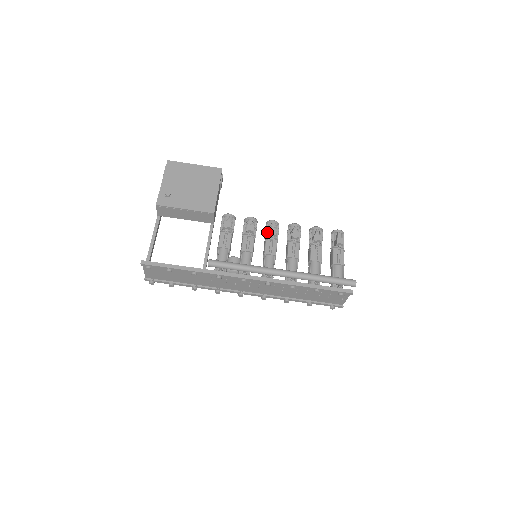
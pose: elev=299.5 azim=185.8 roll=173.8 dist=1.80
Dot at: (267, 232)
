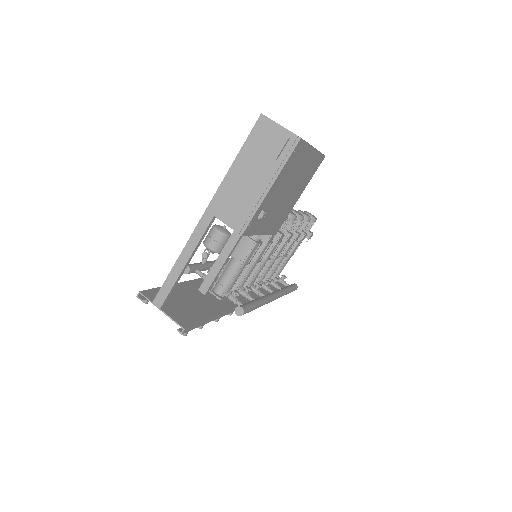
Dot at: (283, 231)
